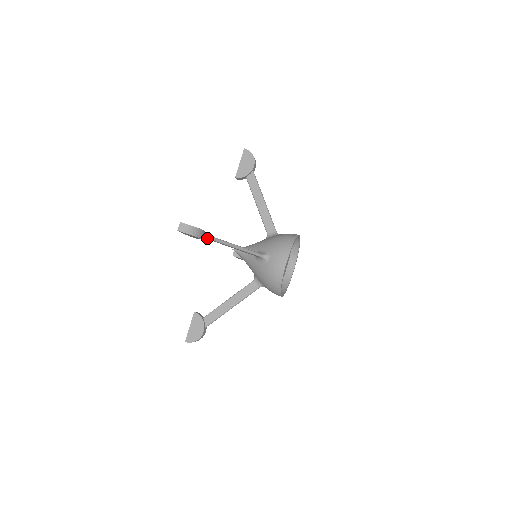
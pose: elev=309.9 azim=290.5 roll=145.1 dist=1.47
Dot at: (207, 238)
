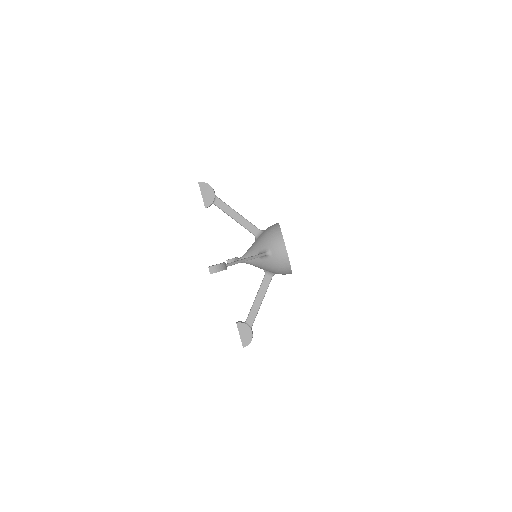
Dot at: (252, 325)
